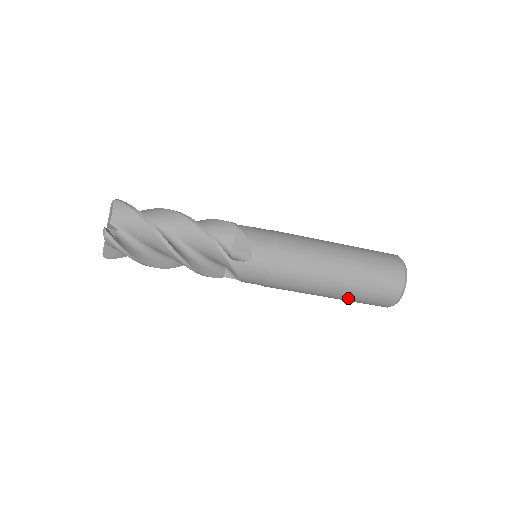
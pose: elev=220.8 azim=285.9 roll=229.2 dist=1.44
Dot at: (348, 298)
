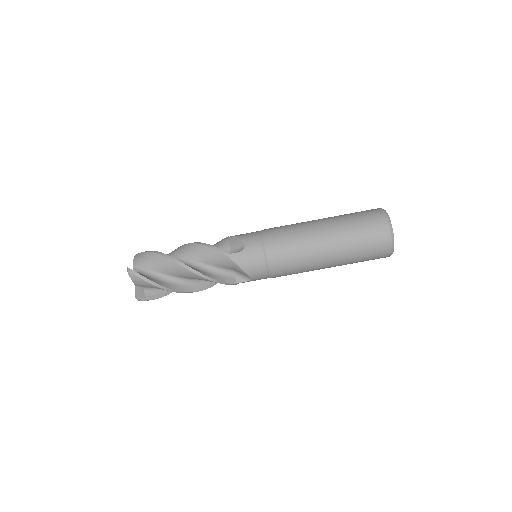
Dot at: (347, 253)
